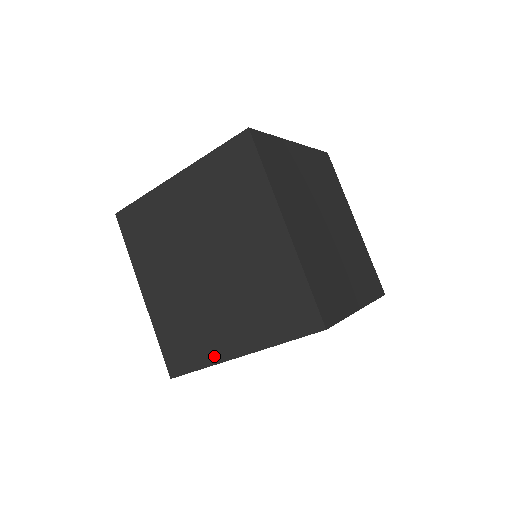
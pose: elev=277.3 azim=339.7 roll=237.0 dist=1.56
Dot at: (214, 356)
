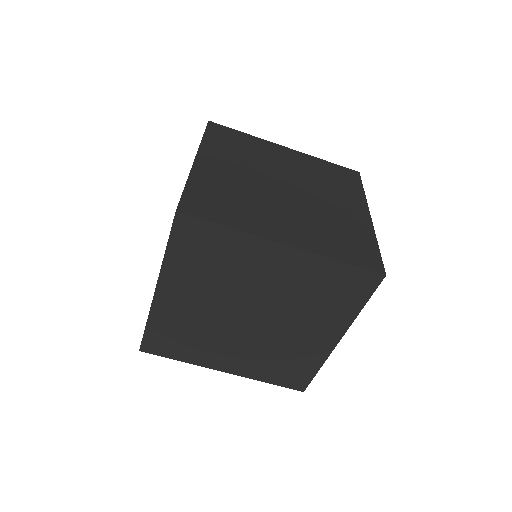
Dot at: (320, 356)
